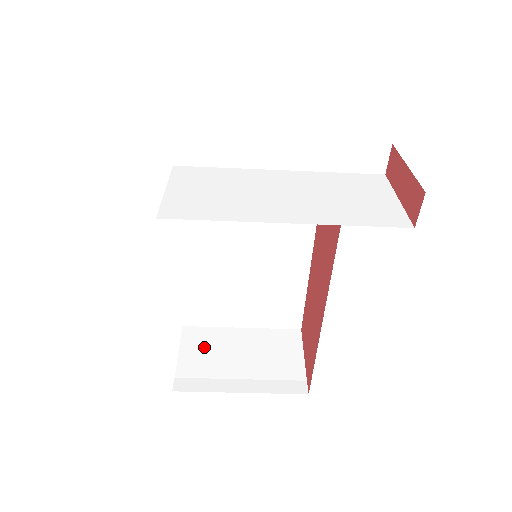
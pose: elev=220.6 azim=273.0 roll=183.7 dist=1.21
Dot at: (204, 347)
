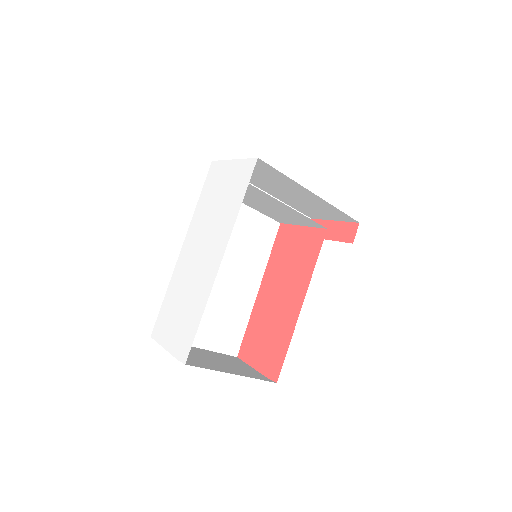
Dot at: occluded
